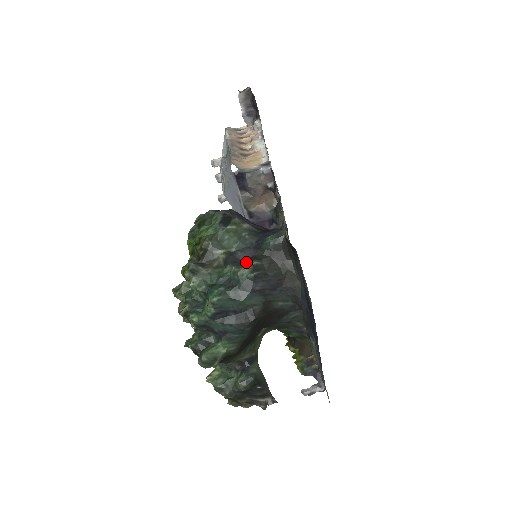
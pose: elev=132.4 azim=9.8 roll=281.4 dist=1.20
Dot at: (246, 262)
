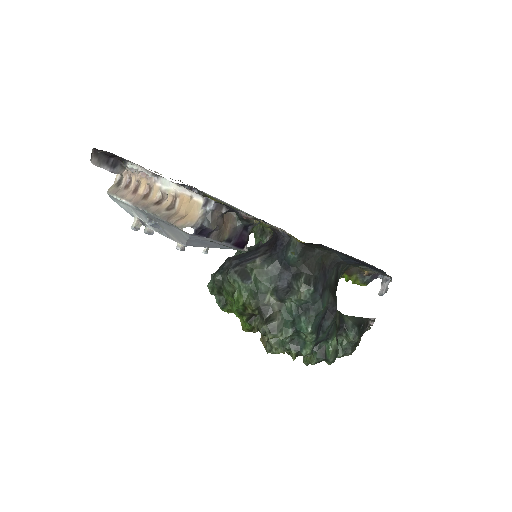
Dot at: (295, 285)
